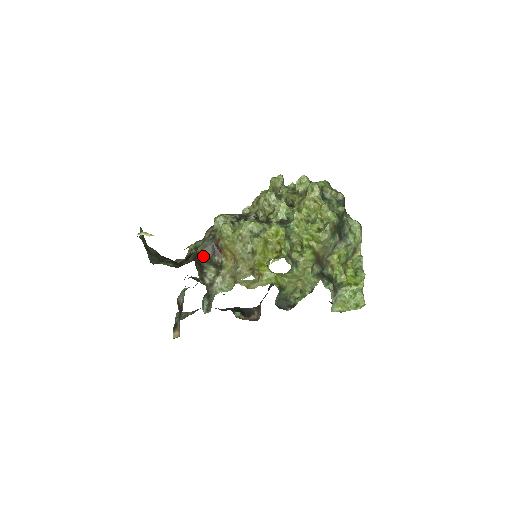
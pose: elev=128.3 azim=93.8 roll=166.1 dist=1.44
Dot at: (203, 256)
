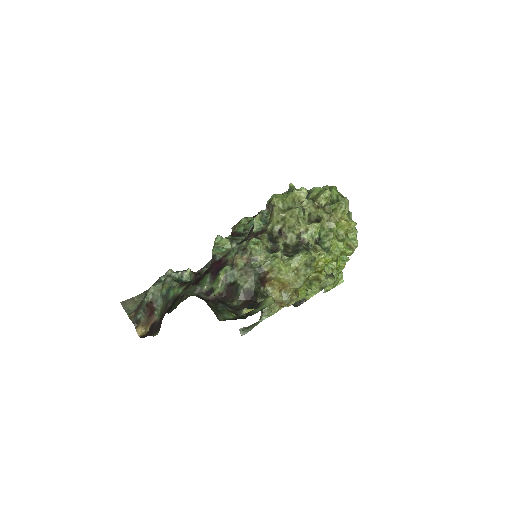
Dot at: (255, 293)
